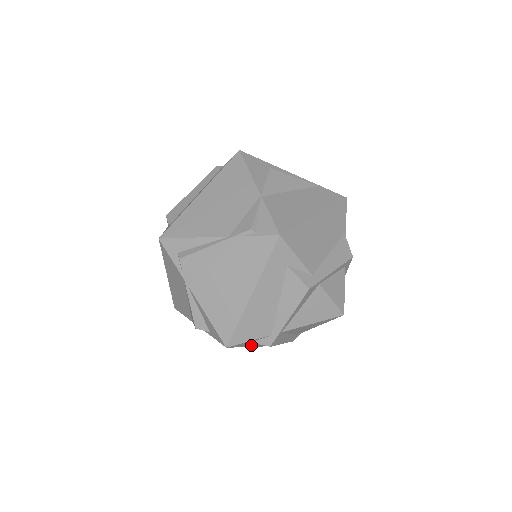
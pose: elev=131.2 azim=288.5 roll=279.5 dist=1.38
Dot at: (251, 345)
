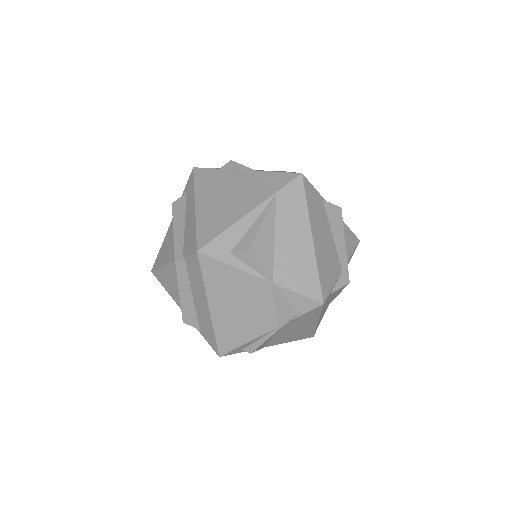
Dot at: occluded
